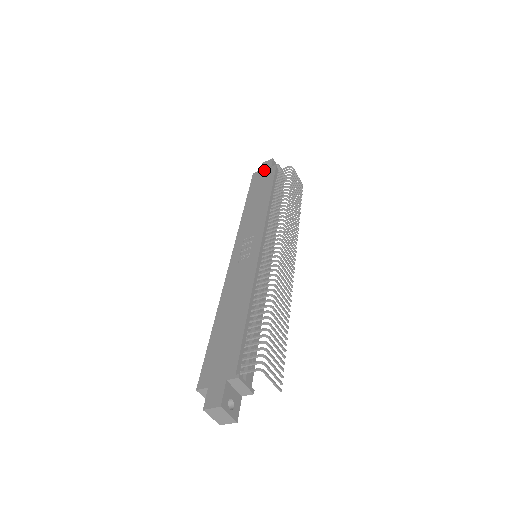
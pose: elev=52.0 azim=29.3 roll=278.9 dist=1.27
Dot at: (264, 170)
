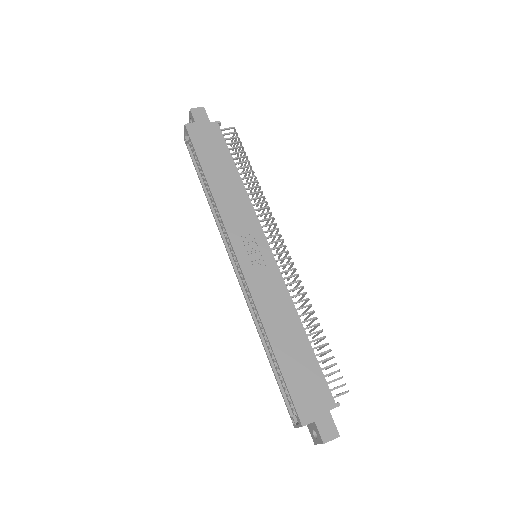
Dot at: (202, 125)
